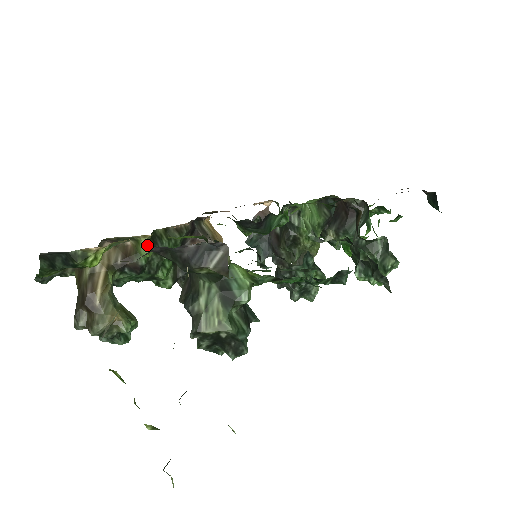
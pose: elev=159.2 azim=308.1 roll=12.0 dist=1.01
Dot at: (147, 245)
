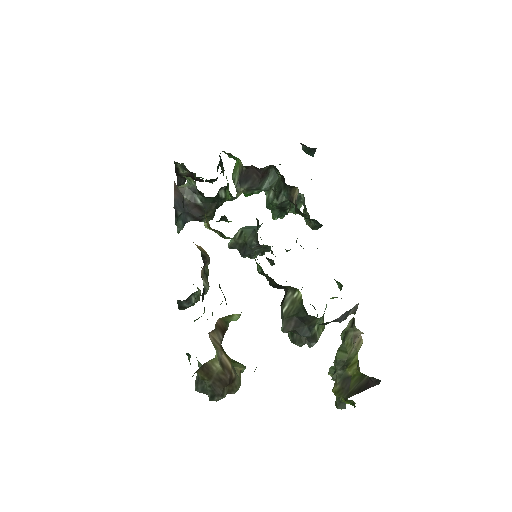
Dot at: occluded
